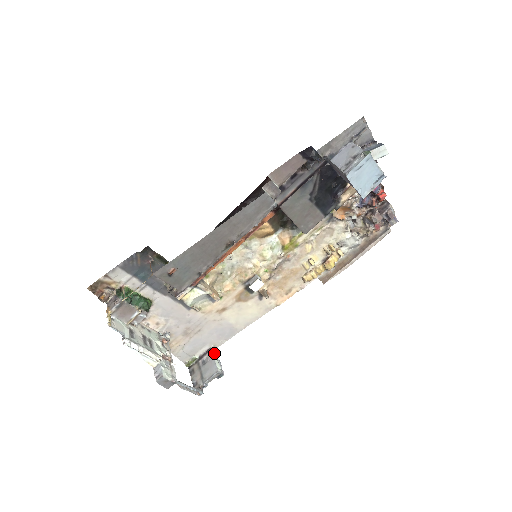
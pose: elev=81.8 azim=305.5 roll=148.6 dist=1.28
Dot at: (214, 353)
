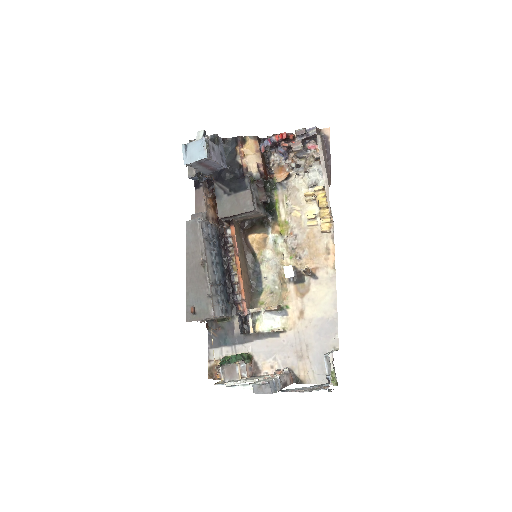
Dot at: occluded
